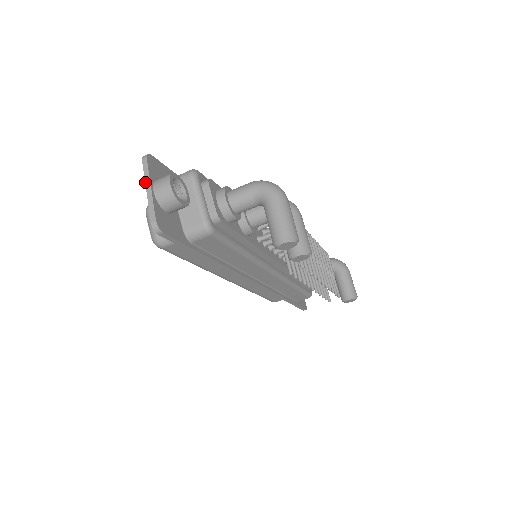
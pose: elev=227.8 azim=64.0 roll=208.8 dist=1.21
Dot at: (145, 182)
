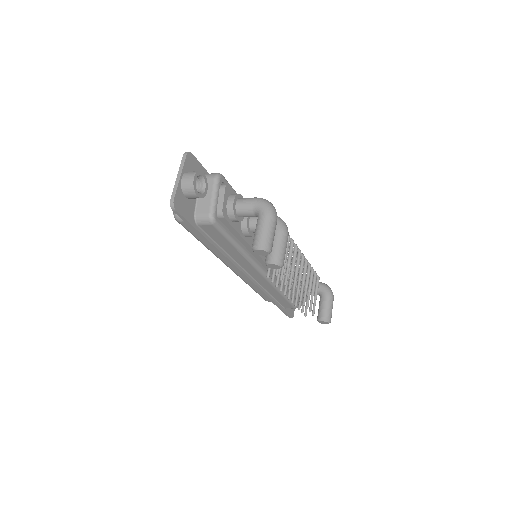
Dot at: (178, 171)
